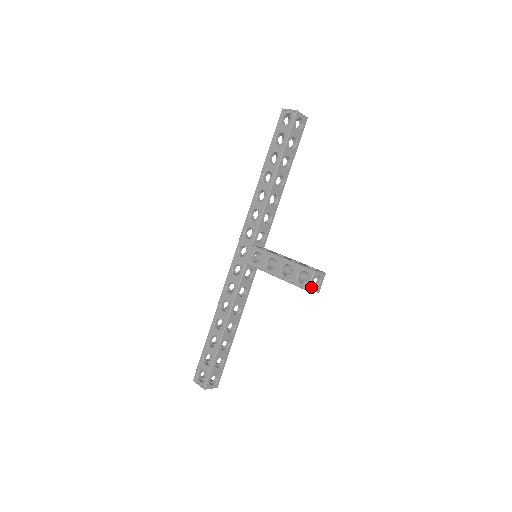
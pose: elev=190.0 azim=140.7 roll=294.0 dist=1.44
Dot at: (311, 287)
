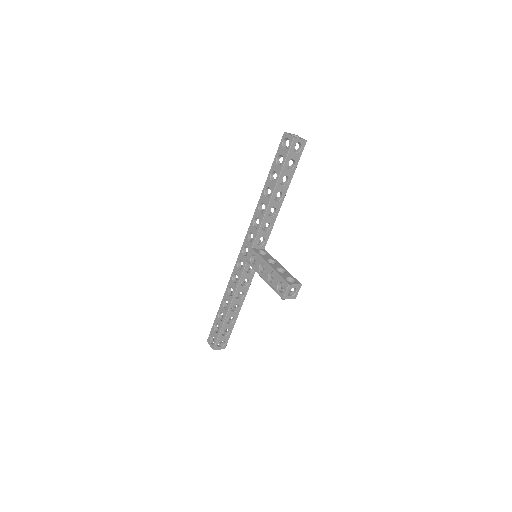
Dot at: (286, 296)
